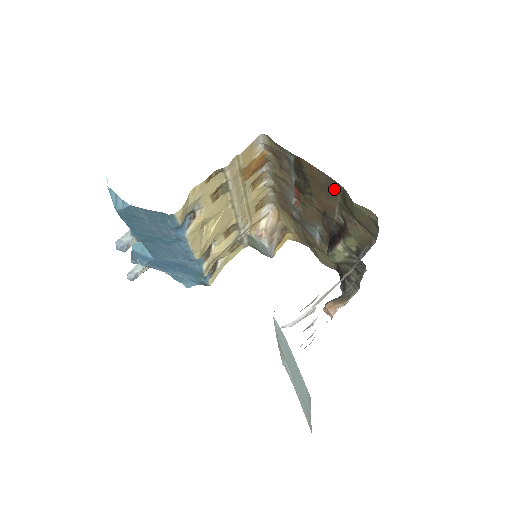
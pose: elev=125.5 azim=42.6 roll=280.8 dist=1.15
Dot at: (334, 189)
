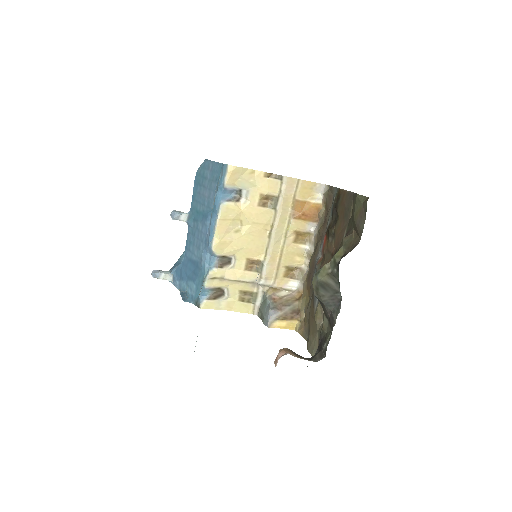
Dot at: (351, 206)
